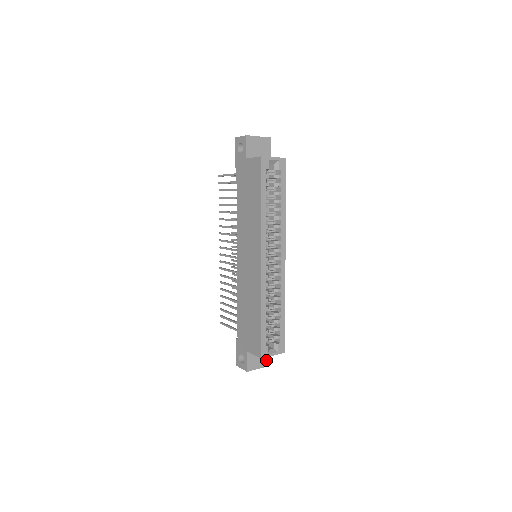
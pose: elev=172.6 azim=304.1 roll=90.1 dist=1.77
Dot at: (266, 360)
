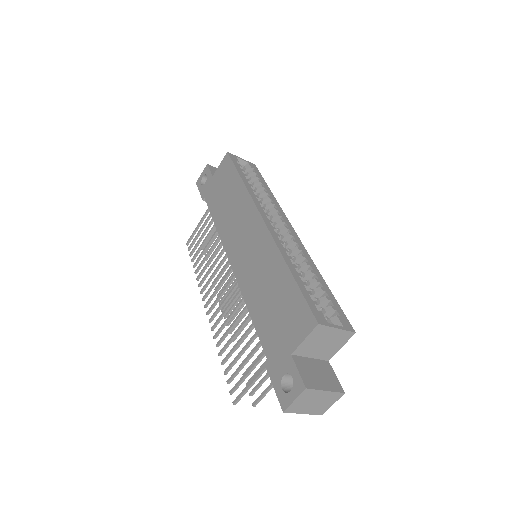
Dot at: (333, 381)
